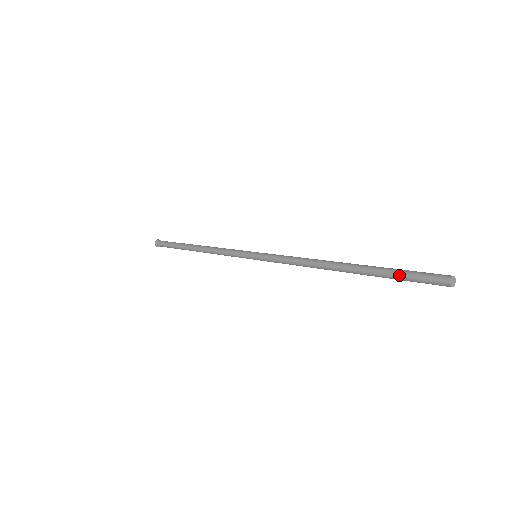
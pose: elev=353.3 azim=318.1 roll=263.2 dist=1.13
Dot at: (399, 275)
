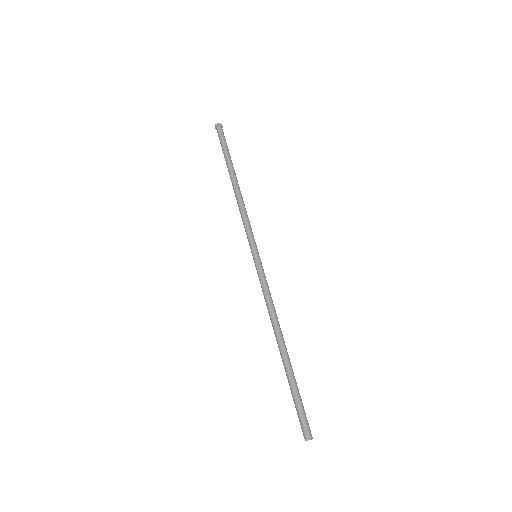
Dot at: (294, 401)
